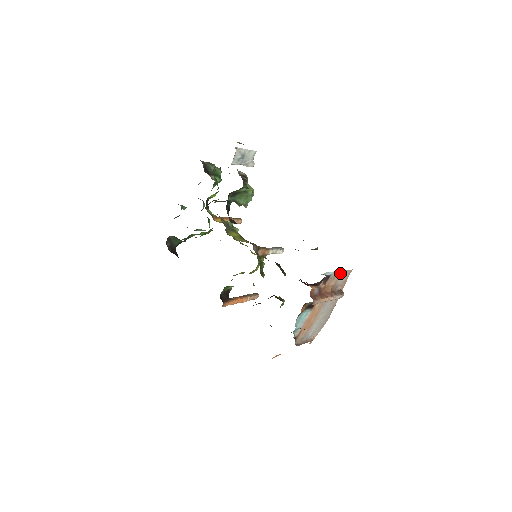
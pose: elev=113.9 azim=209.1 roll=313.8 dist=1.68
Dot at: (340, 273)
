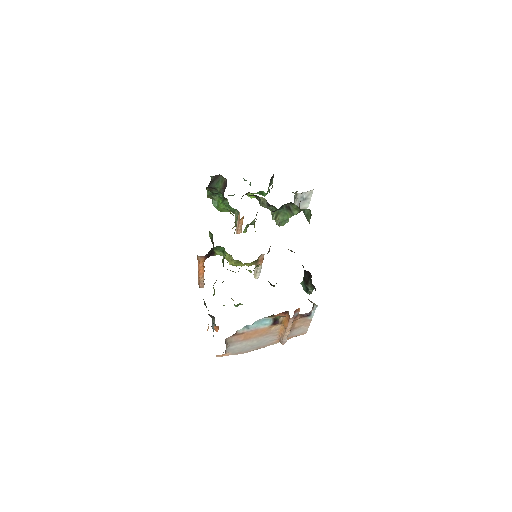
Dot at: (307, 324)
